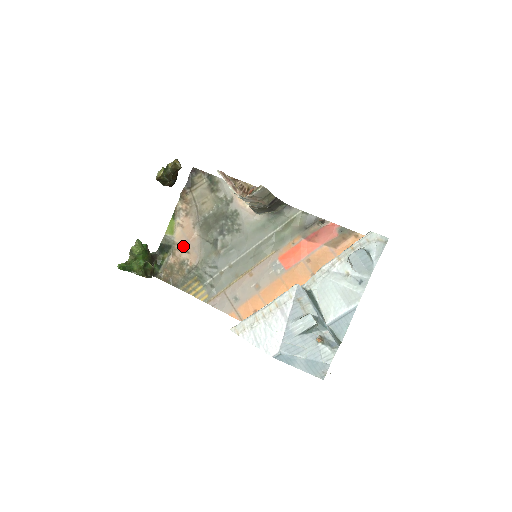
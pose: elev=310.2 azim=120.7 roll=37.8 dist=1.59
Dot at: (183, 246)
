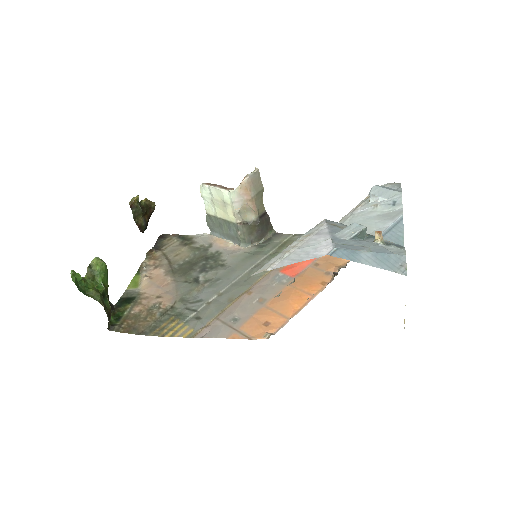
Dot at: (152, 294)
